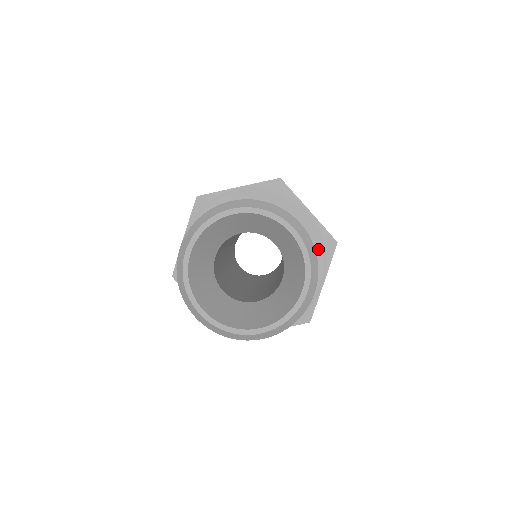
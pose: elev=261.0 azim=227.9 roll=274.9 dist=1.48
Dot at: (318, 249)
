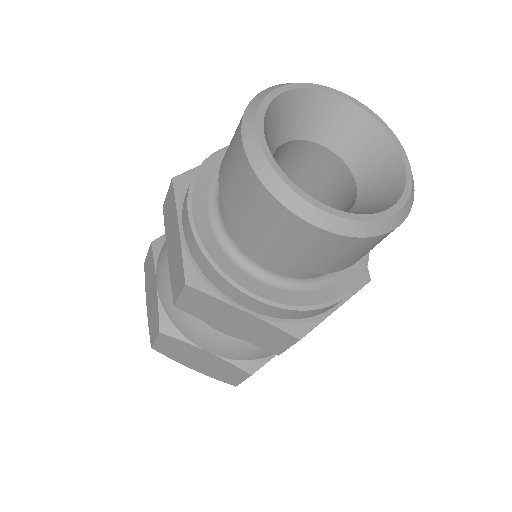
Dot at: occluded
